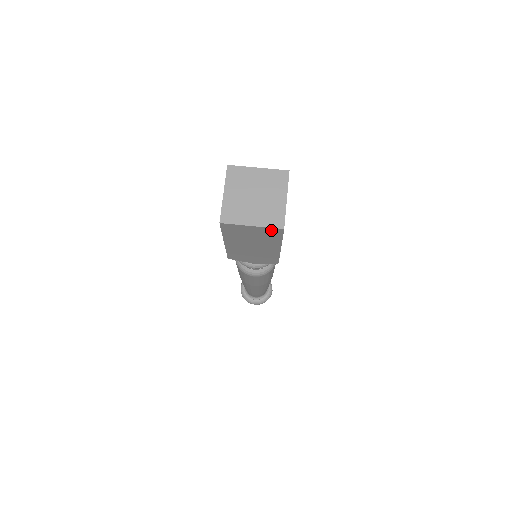
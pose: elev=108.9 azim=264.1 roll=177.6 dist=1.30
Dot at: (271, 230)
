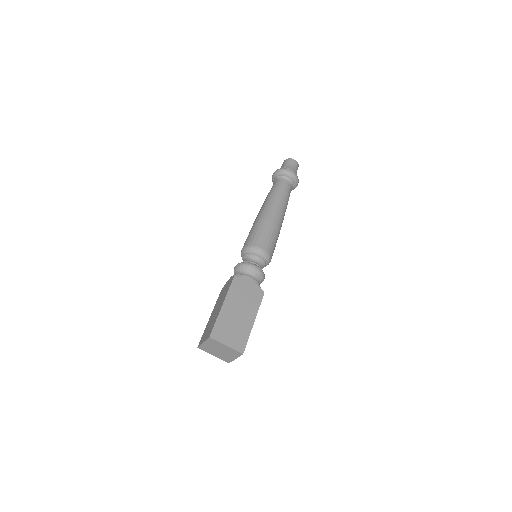
Dot at: occluded
